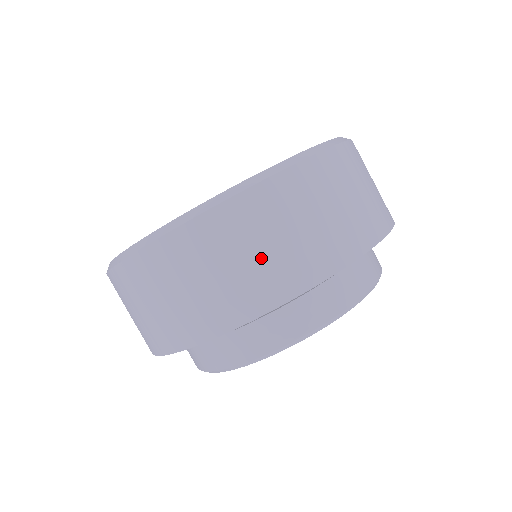
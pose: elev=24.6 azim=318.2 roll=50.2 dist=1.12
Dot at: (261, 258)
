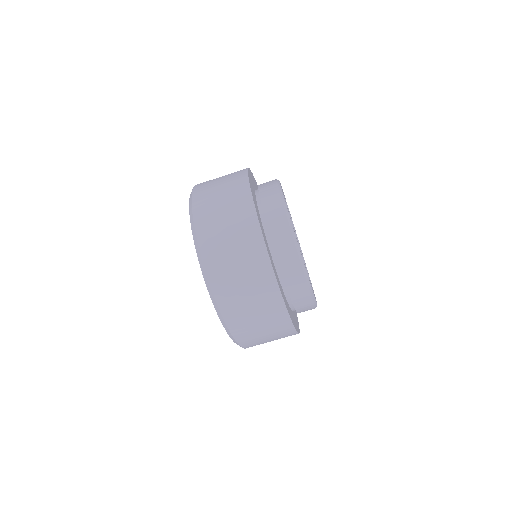
Dot at: (229, 218)
